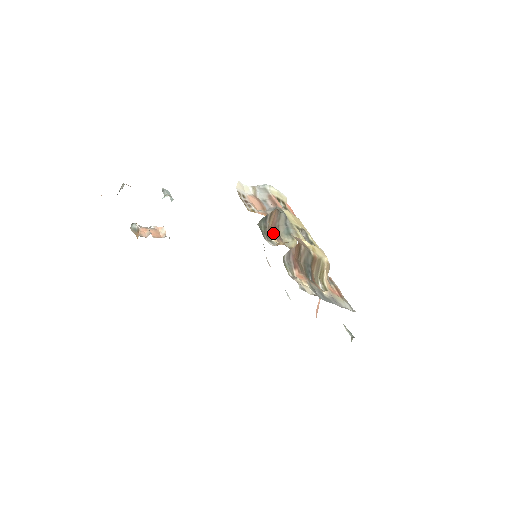
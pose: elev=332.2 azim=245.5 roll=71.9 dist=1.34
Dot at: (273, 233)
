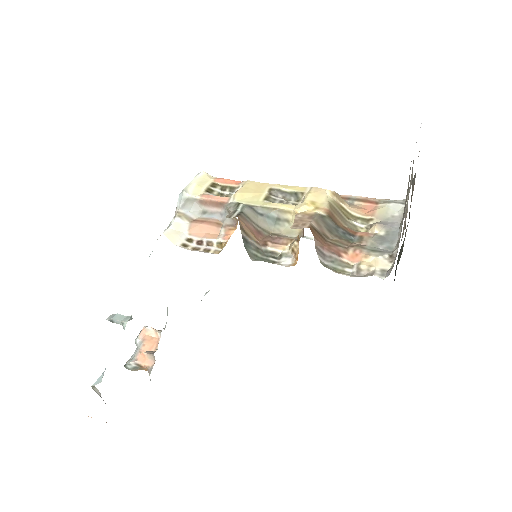
Dot at: (268, 242)
